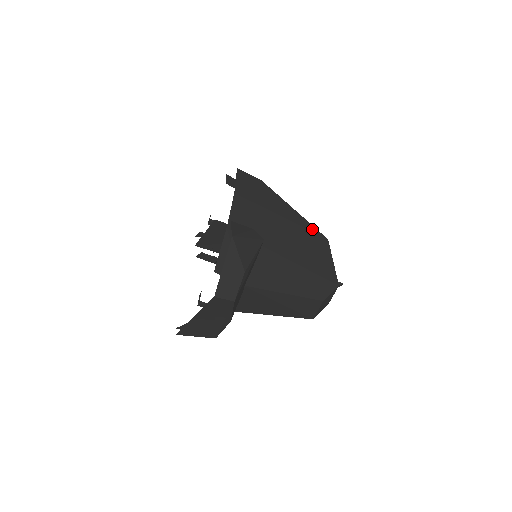
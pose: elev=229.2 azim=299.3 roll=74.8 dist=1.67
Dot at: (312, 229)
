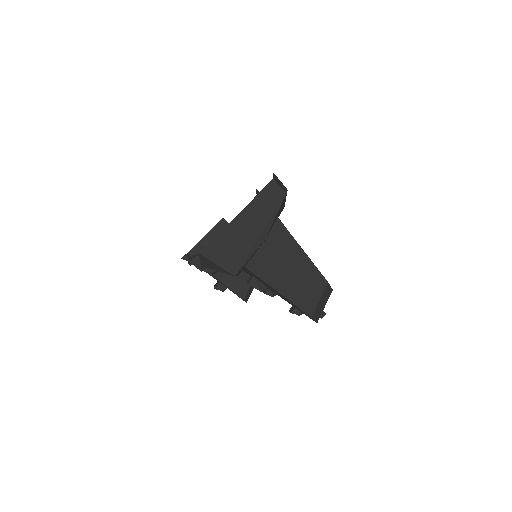
Dot at: occluded
